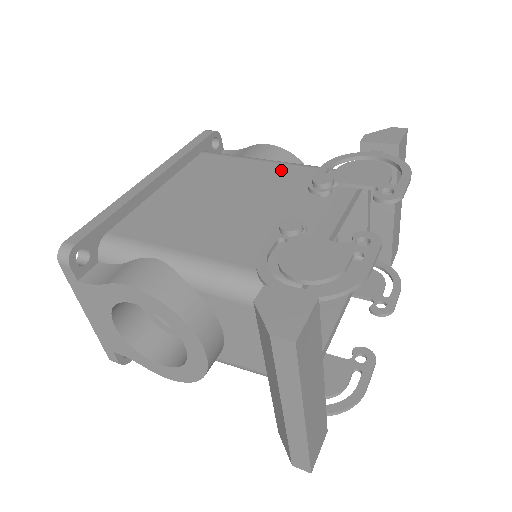
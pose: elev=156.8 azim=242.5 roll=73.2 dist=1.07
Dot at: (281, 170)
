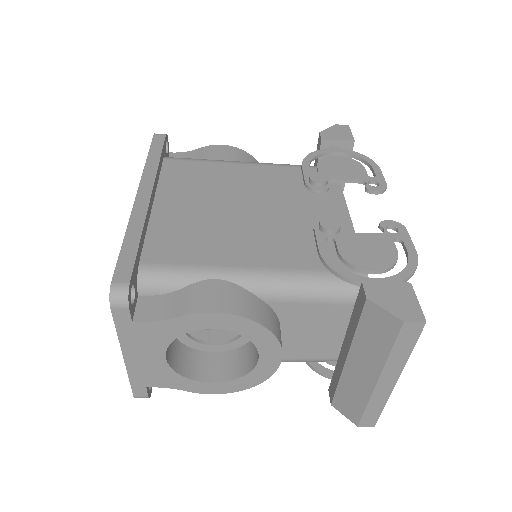
Dot at: (261, 171)
